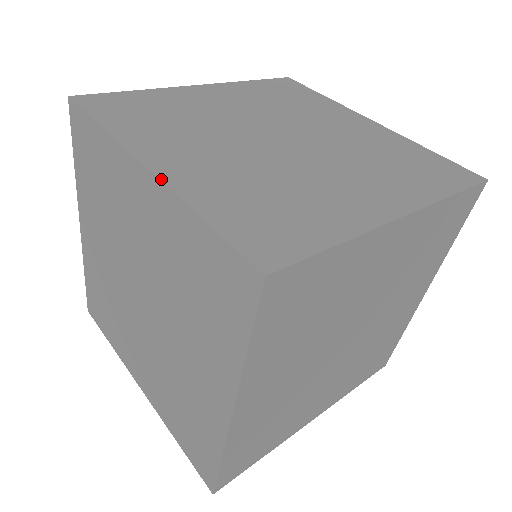
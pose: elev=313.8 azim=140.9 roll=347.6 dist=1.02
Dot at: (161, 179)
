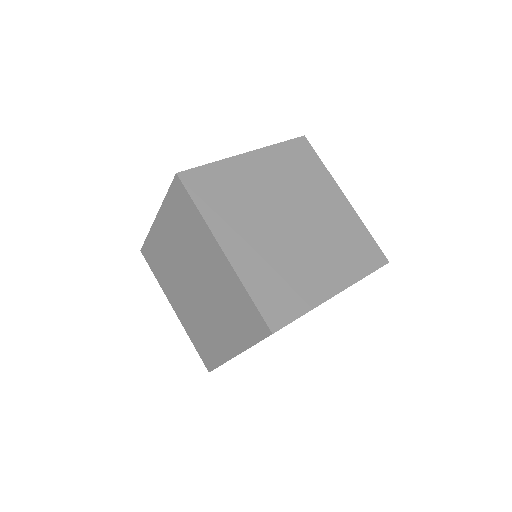
Dot at: (231, 263)
